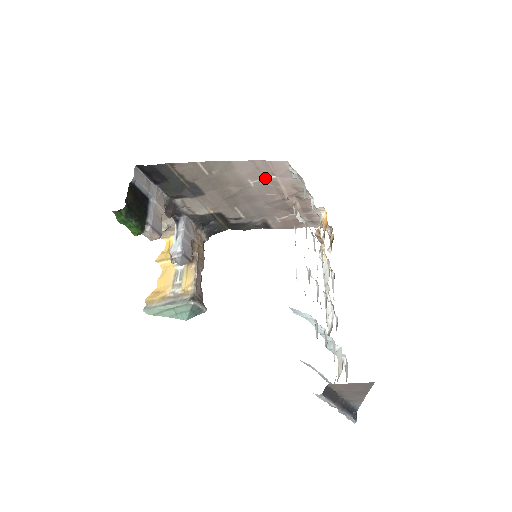
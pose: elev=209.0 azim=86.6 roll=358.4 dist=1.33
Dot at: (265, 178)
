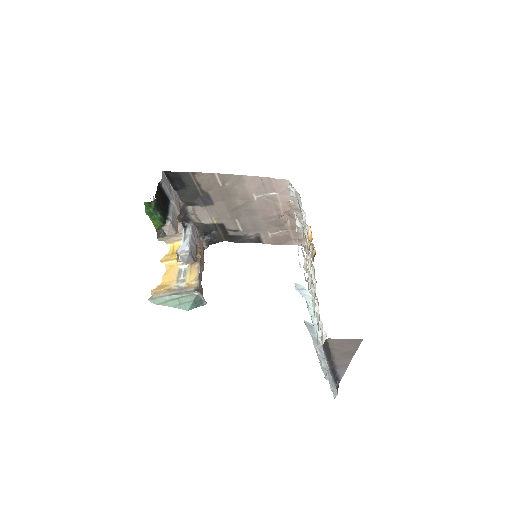
Dot at: (267, 194)
